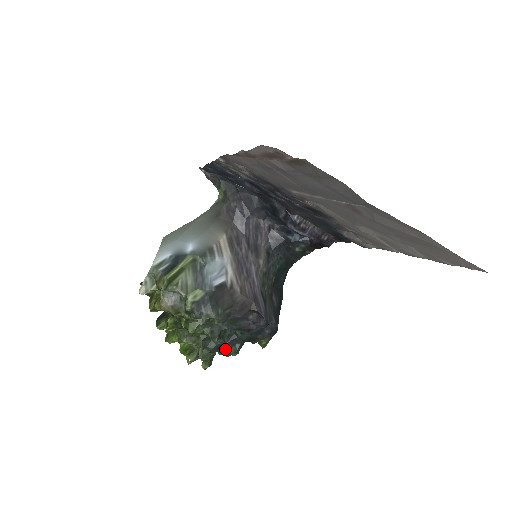
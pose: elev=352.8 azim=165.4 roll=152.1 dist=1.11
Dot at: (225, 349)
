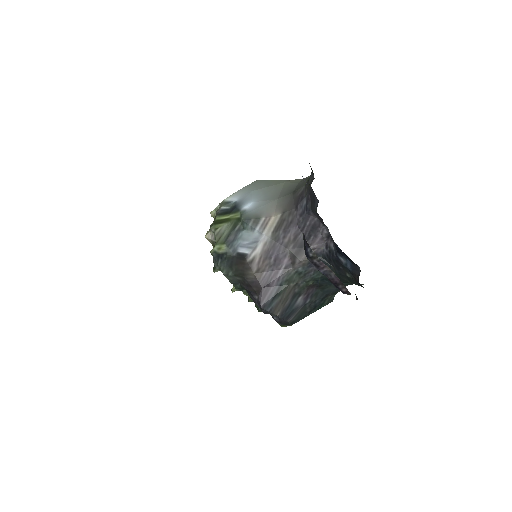
Dot at: occluded
